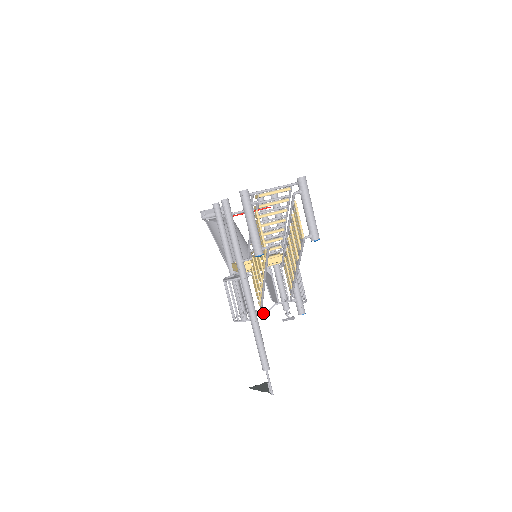
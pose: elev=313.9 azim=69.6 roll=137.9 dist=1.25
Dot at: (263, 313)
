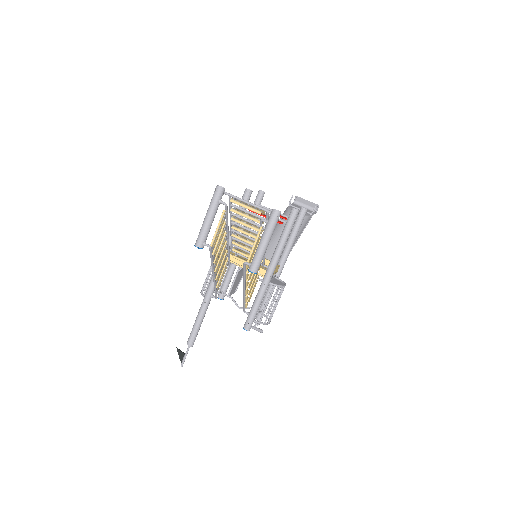
Dot at: (237, 306)
